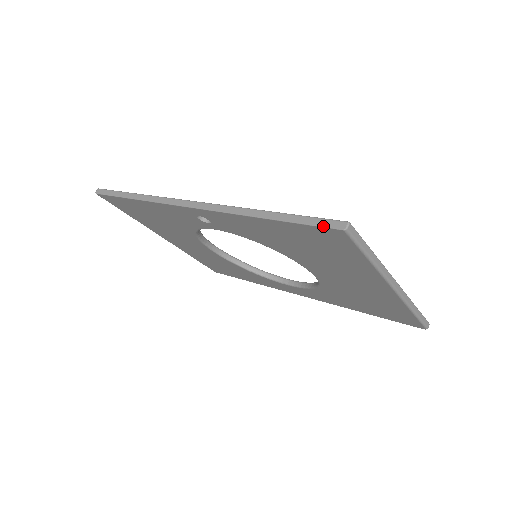
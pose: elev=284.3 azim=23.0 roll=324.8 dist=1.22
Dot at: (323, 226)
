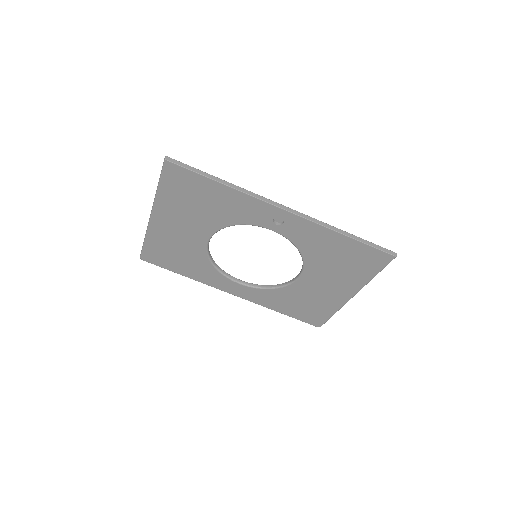
Dot at: (385, 251)
